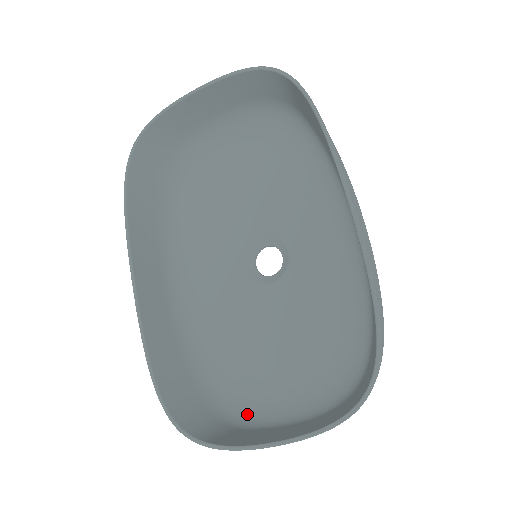
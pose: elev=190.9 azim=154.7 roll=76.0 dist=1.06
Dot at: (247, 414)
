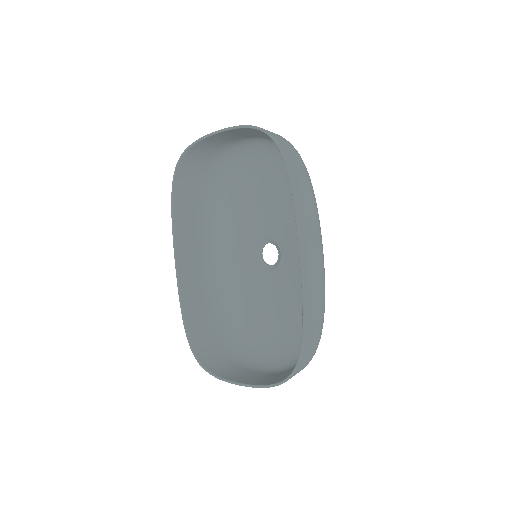
Dot at: (243, 353)
